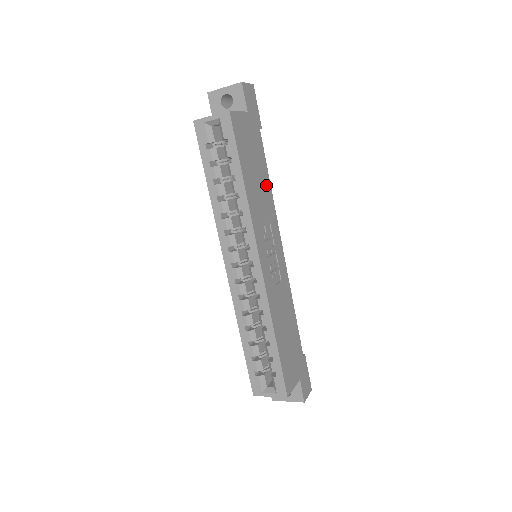
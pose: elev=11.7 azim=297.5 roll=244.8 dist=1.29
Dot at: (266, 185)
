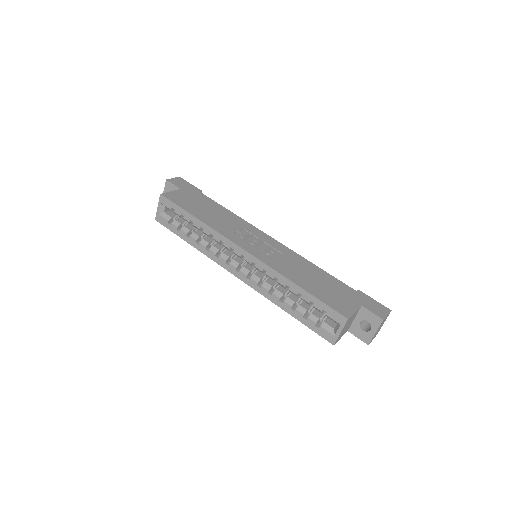
Dot at: (225, 213)
